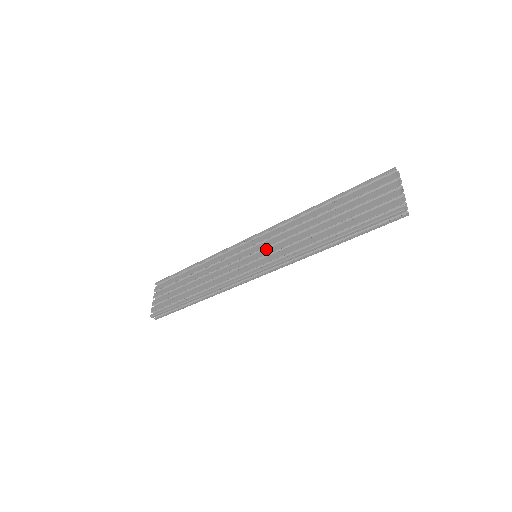
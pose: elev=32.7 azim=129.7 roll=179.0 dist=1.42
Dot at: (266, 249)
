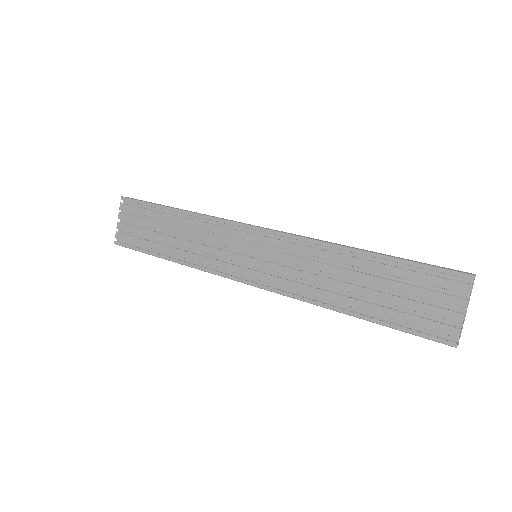
Dot at: (271, 263)
